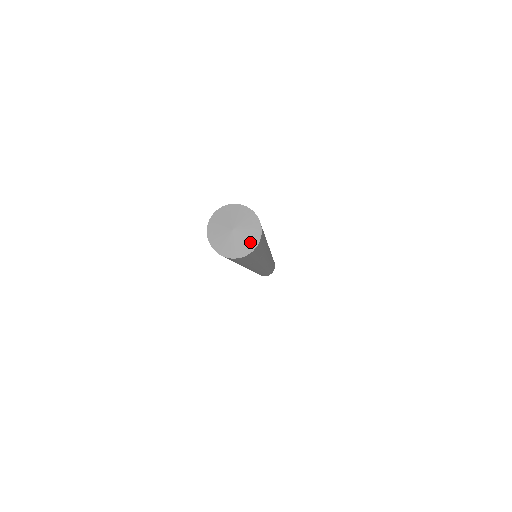
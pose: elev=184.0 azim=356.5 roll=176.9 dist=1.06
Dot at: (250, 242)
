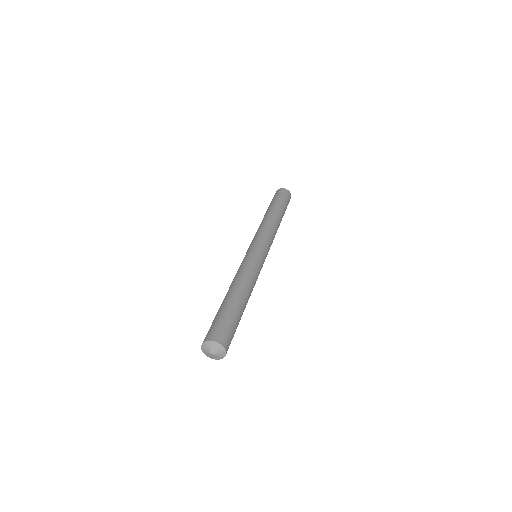
Dot at: (215, 358)
